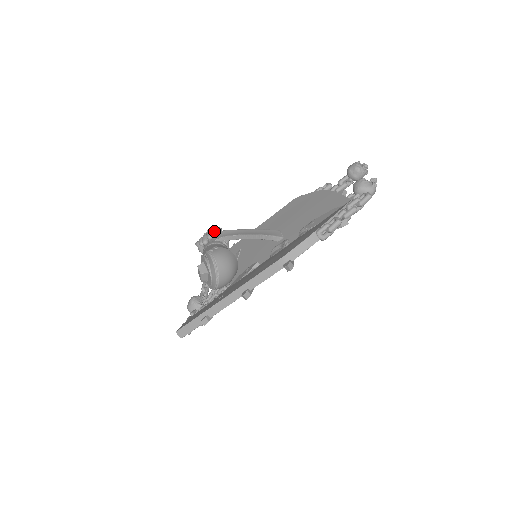
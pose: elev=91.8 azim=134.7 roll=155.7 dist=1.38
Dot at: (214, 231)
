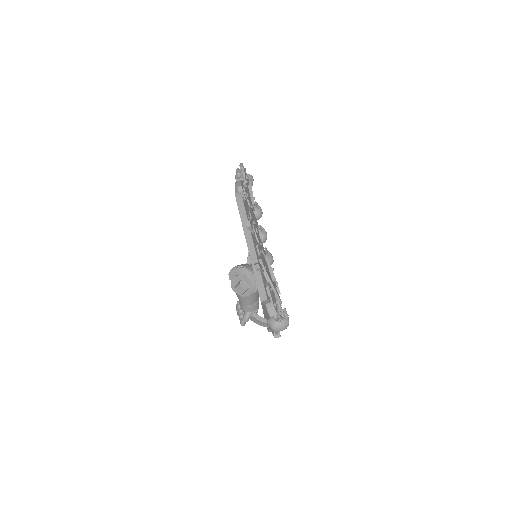
Dot at: (237, 302)
